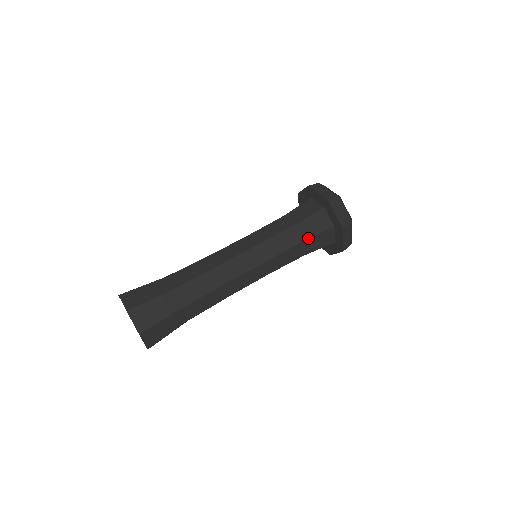
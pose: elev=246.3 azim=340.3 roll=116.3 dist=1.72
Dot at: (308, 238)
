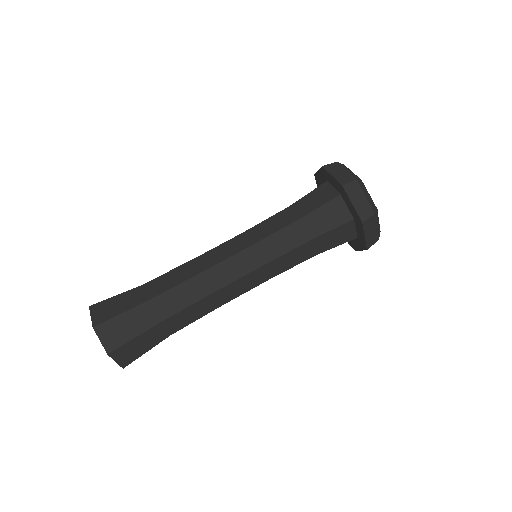
Dot at: (307, 214)
